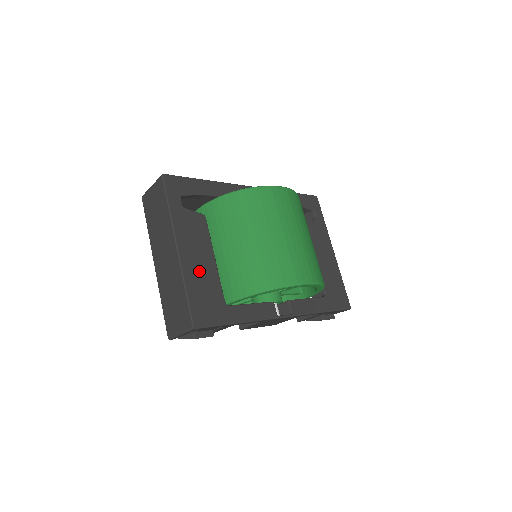
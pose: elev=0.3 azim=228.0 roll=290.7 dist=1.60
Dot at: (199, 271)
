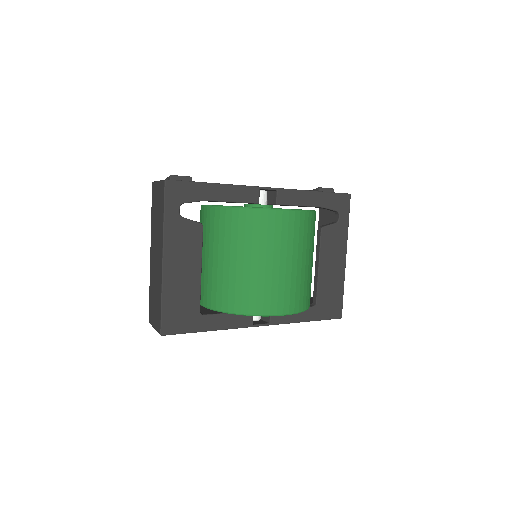
Dot at: (180, 282)
